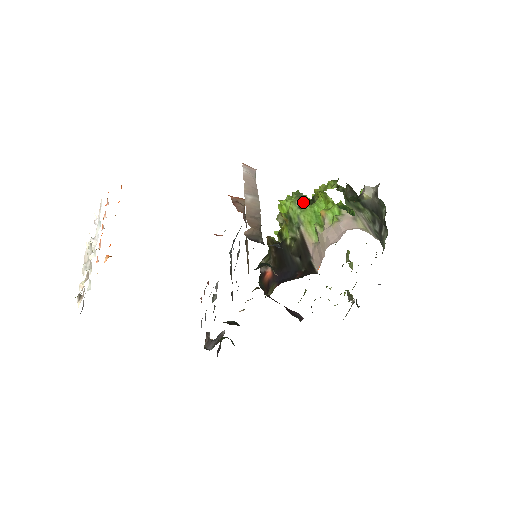
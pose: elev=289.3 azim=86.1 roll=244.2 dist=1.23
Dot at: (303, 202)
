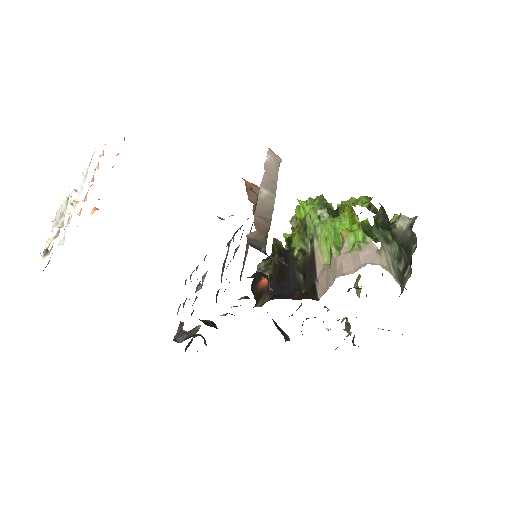
Dot at: (325, 212)
